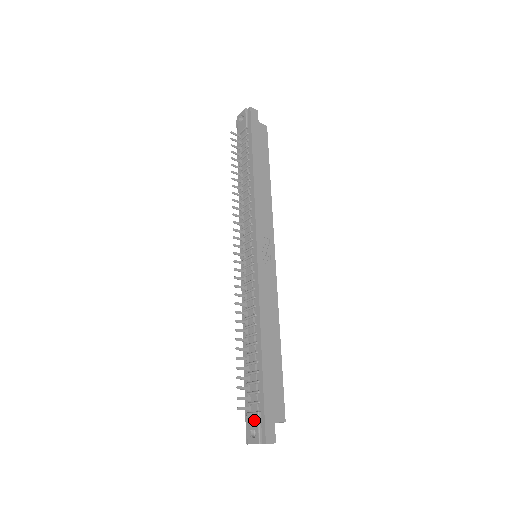
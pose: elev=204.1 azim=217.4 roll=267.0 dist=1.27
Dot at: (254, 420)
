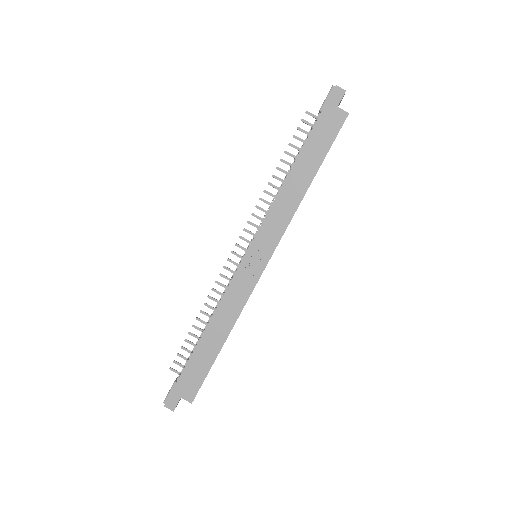
Dot at: (172, 385)
